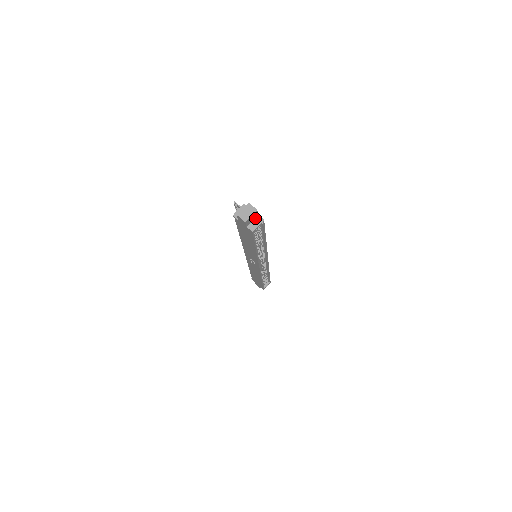
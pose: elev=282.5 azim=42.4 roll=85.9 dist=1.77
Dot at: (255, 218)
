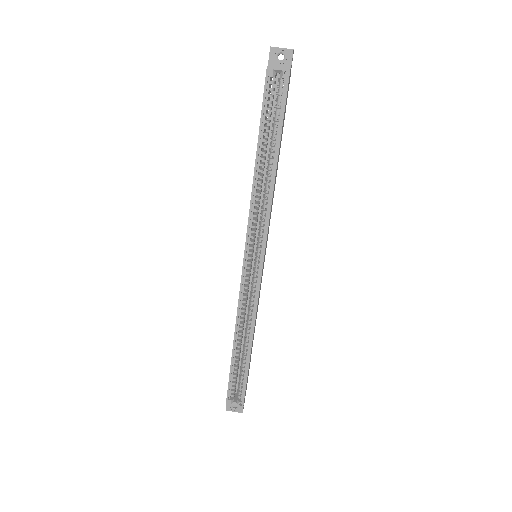
Dot at: occluded
